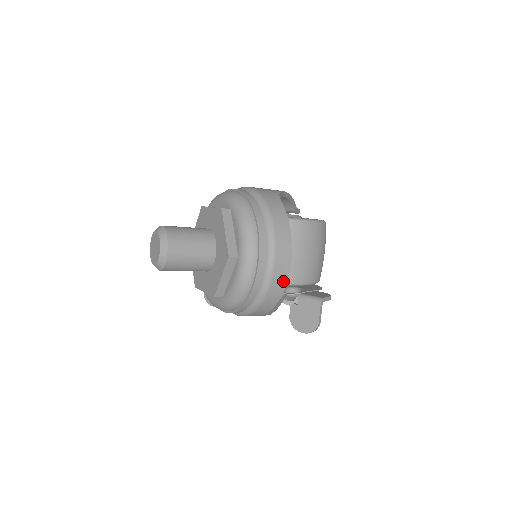
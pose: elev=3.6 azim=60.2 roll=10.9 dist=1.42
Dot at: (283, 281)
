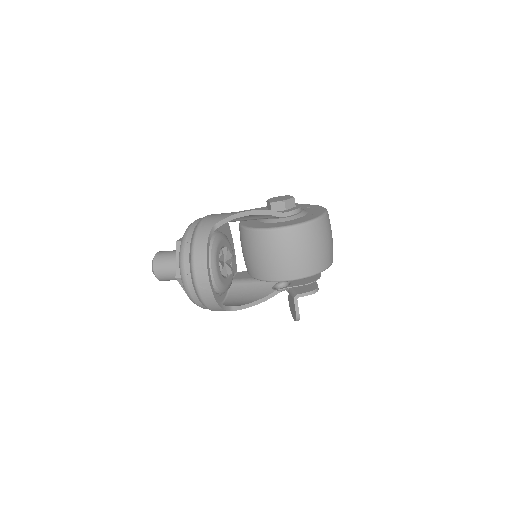
Dot at: (210, 294)
